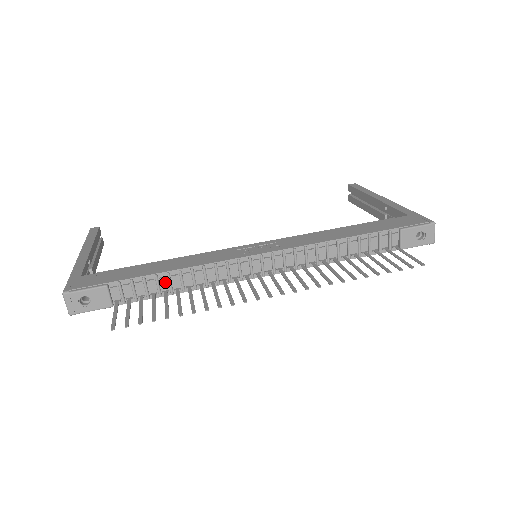
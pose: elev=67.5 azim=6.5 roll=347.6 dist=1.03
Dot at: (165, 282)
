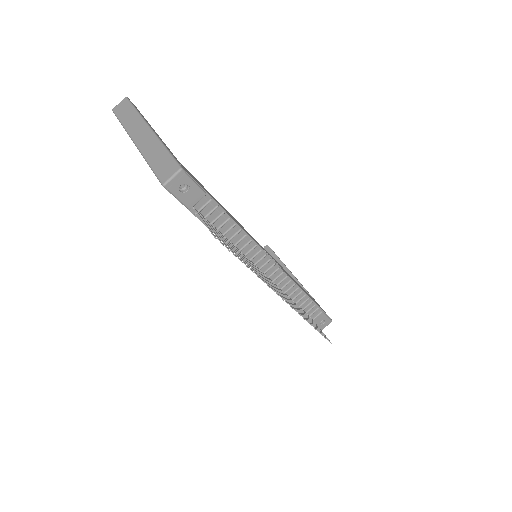
Dot at: (227, 227)
